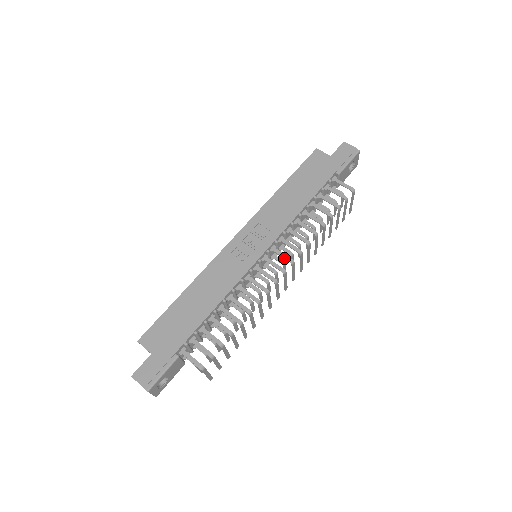
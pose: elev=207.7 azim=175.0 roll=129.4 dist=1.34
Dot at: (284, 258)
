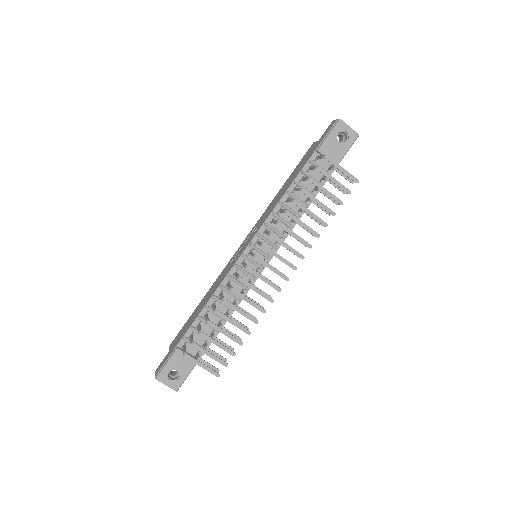
Dot at: (259, 245)
